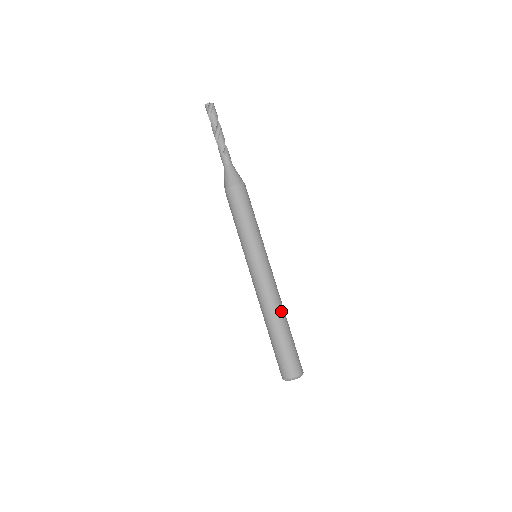
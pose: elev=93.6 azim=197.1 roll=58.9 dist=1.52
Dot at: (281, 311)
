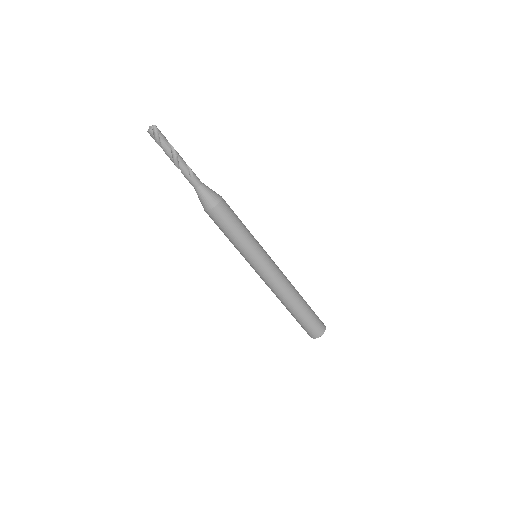
Dot at: (295, 292)
